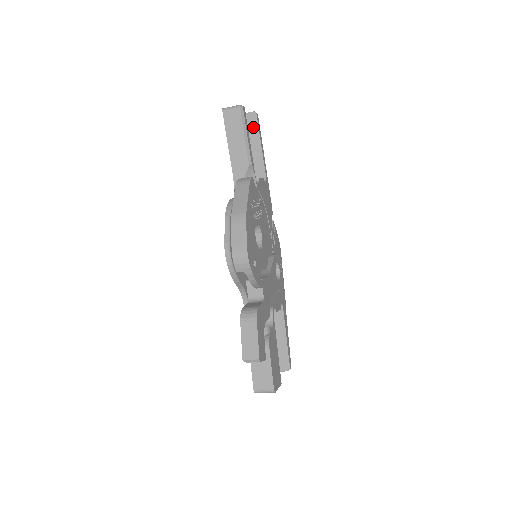
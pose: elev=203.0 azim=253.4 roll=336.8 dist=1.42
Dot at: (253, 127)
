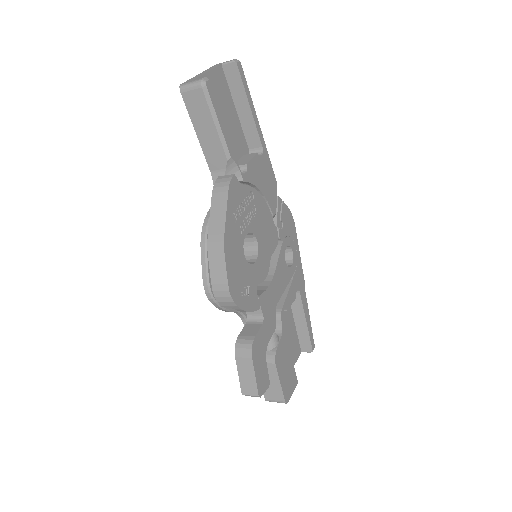
Dot at: (236, 82)
